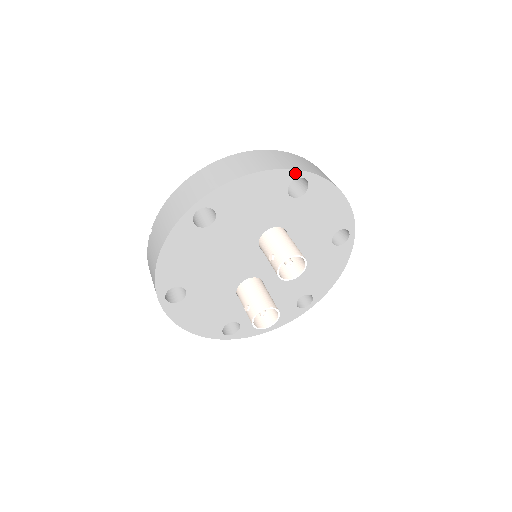
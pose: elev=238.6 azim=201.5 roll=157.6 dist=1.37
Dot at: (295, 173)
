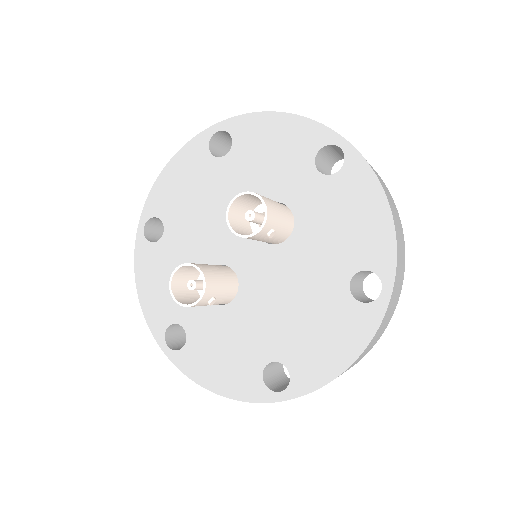
Dot at: (333, 136)
